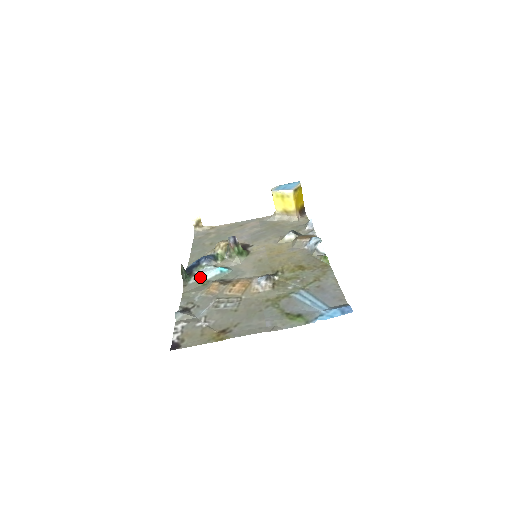
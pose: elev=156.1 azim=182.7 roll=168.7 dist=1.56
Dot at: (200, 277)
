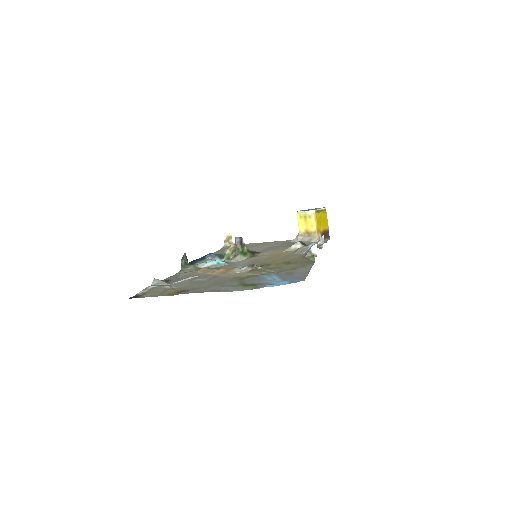
Dot at: (198, 265)
